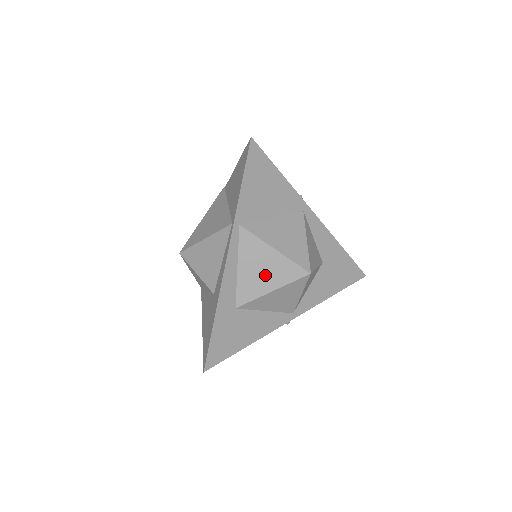
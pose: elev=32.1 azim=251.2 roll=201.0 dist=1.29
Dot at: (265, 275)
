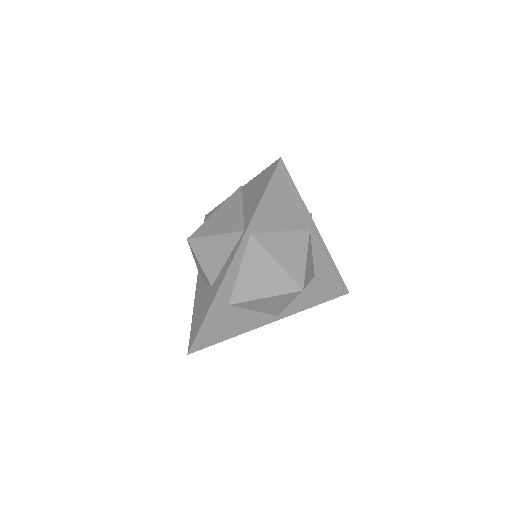
Dot at: (262, 283)
